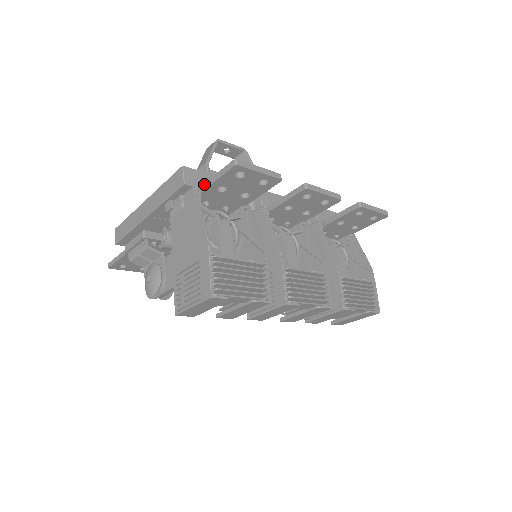
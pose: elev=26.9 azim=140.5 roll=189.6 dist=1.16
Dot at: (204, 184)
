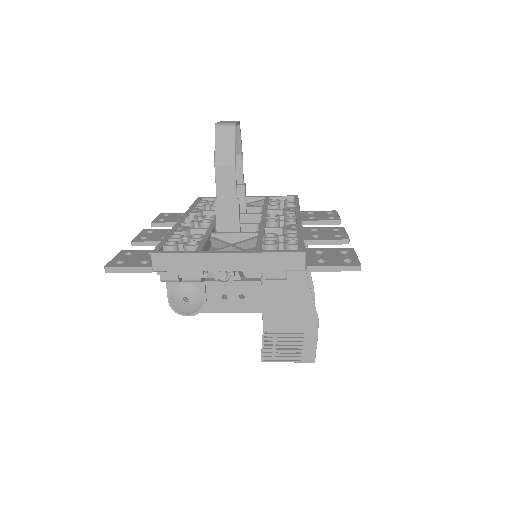
Dot at: (315, 266)
